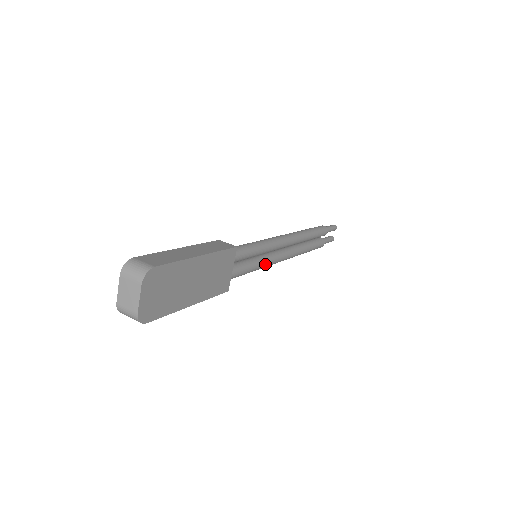
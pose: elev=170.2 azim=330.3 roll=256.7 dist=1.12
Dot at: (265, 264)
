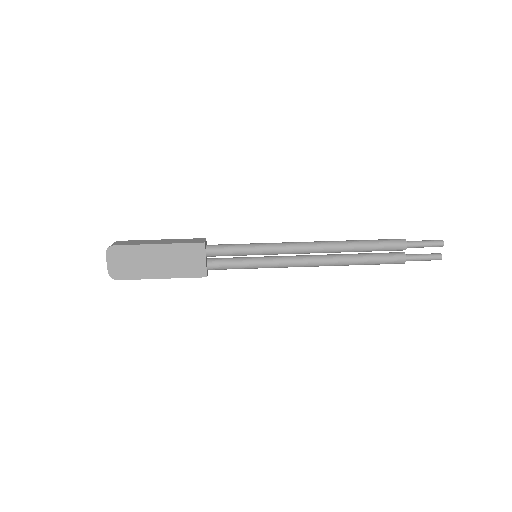
Dot at: (266, 264)
